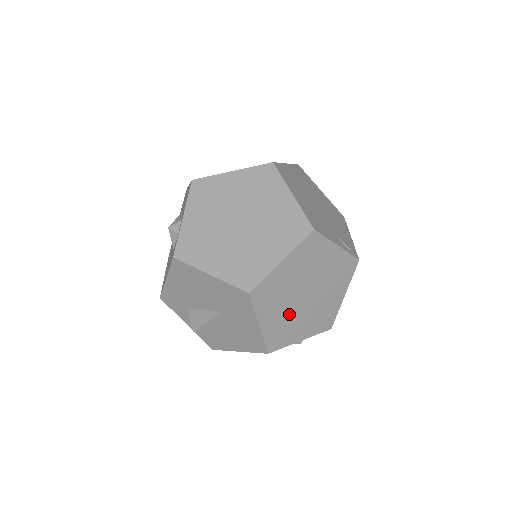
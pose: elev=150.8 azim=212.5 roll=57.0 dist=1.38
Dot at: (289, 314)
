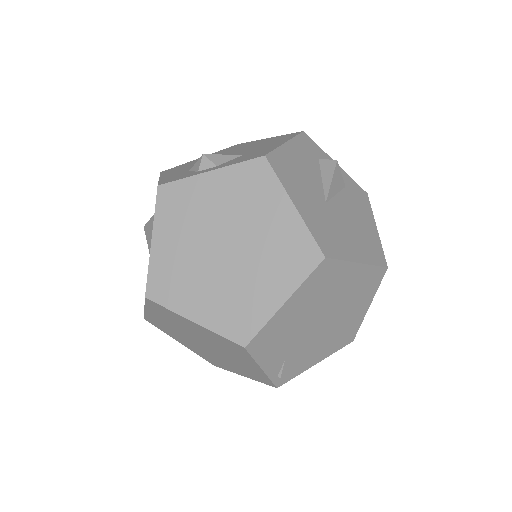
Dot at: (179, 332)
